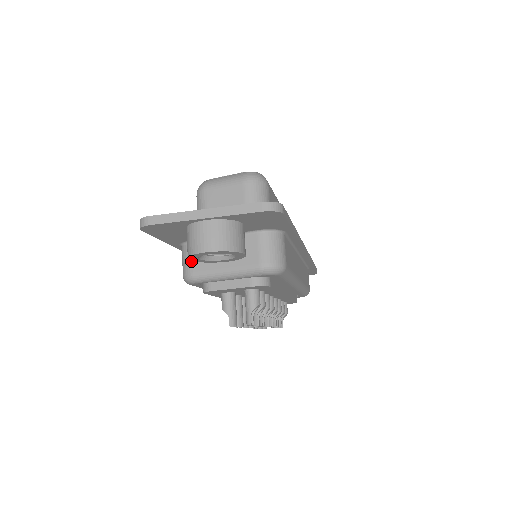
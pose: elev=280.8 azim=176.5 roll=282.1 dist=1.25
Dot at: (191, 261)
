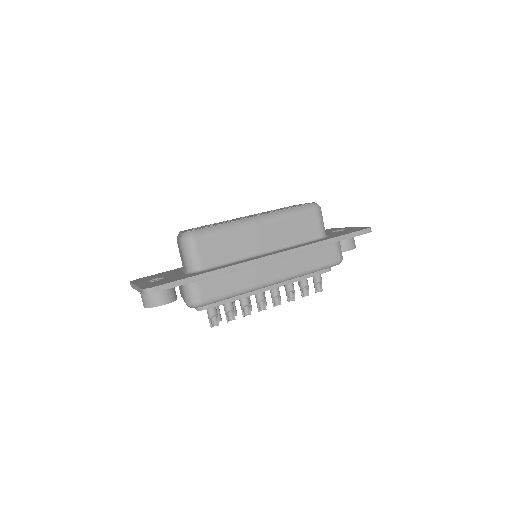
Dot at: occluded
